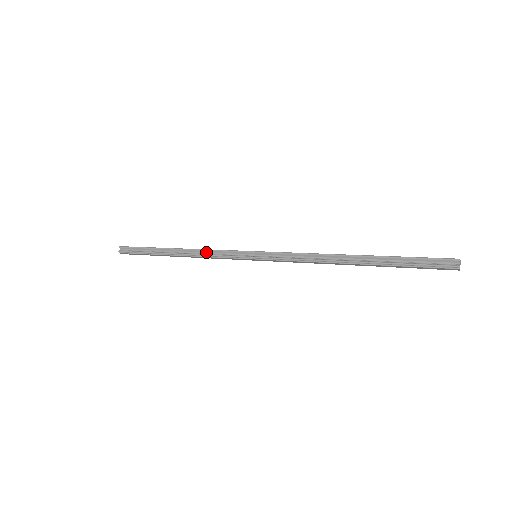
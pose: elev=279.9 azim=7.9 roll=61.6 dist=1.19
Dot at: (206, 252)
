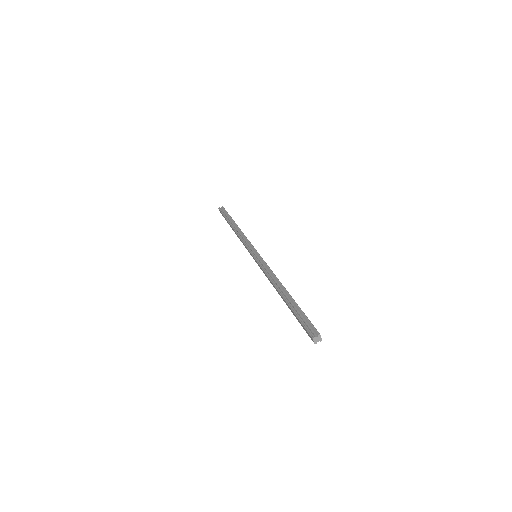
Dot at: (243, 236)
